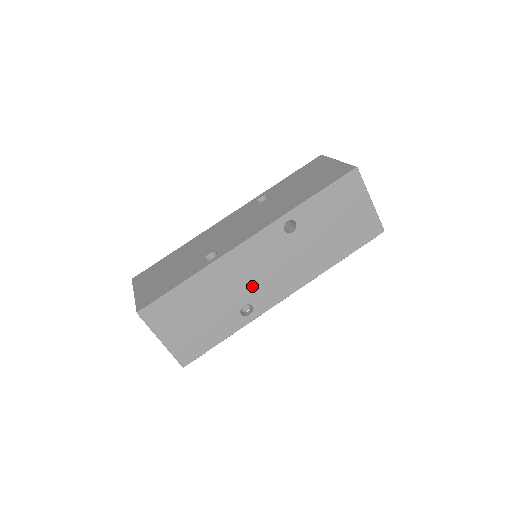
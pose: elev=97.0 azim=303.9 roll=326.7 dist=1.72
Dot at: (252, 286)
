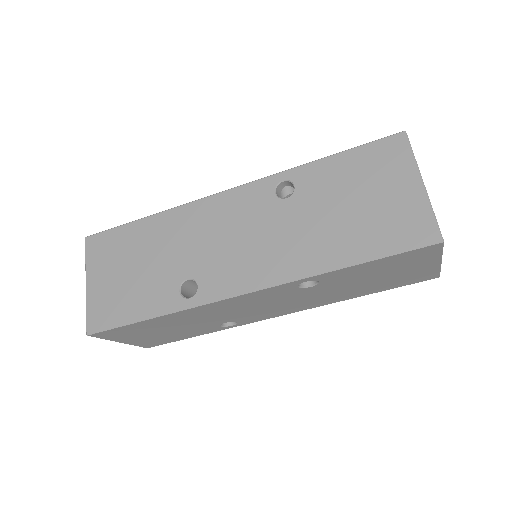
Dot at: (239, 314)
